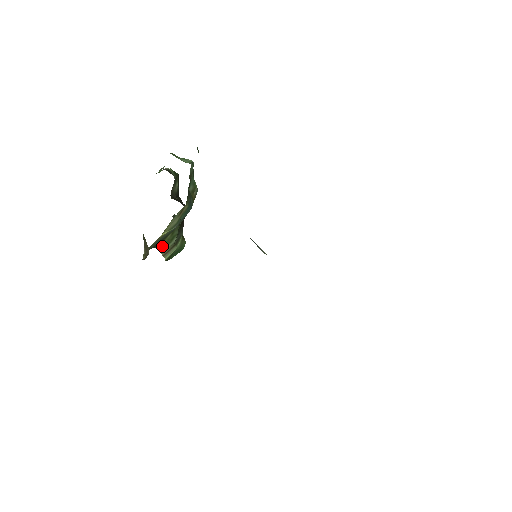
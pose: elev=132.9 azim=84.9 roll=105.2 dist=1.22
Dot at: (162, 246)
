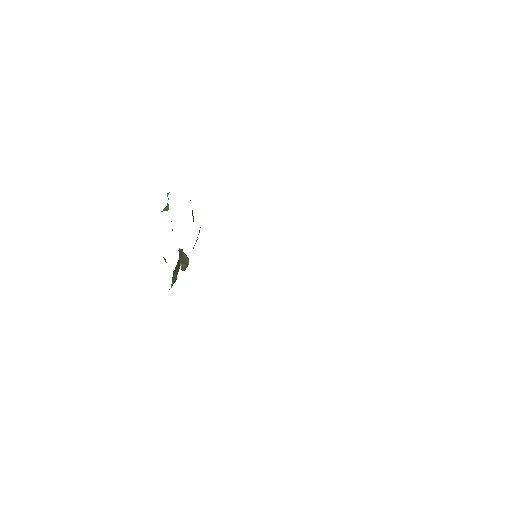
Dot at: (174, 271)
